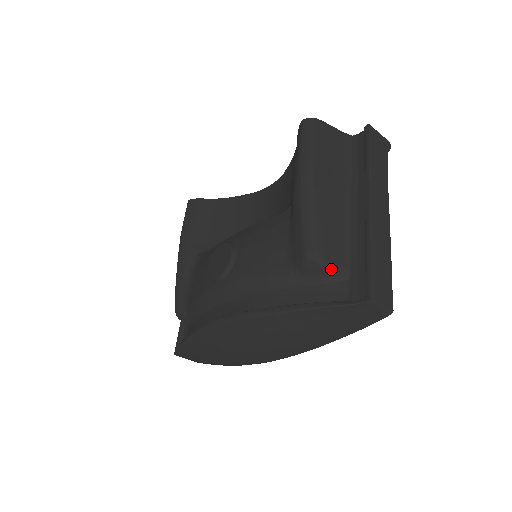
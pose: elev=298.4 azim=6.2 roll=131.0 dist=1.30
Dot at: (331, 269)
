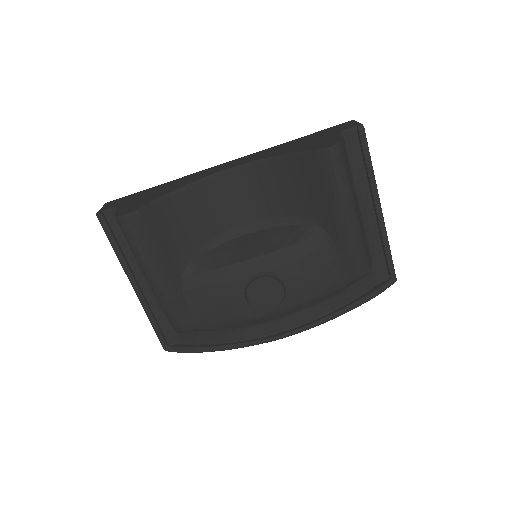
Dot at: occluded
